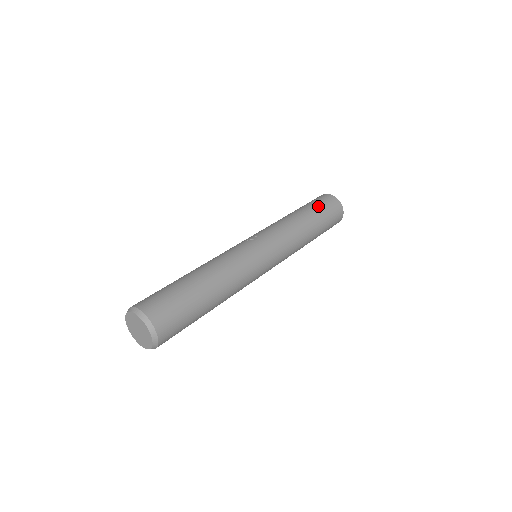
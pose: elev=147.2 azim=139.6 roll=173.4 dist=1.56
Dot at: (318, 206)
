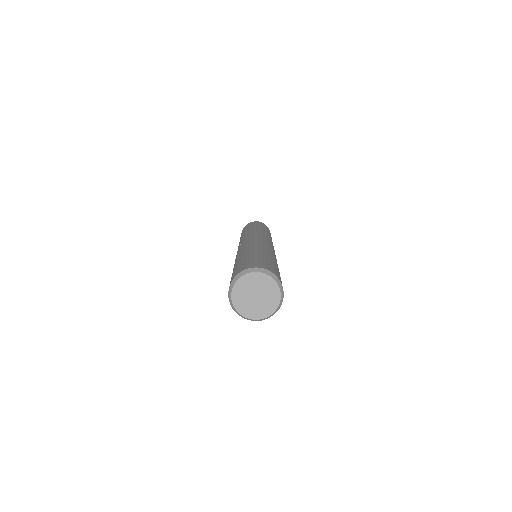
Dot at: (249, 226)
